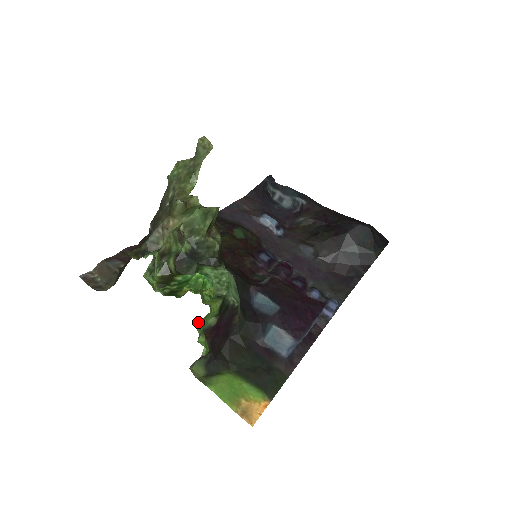
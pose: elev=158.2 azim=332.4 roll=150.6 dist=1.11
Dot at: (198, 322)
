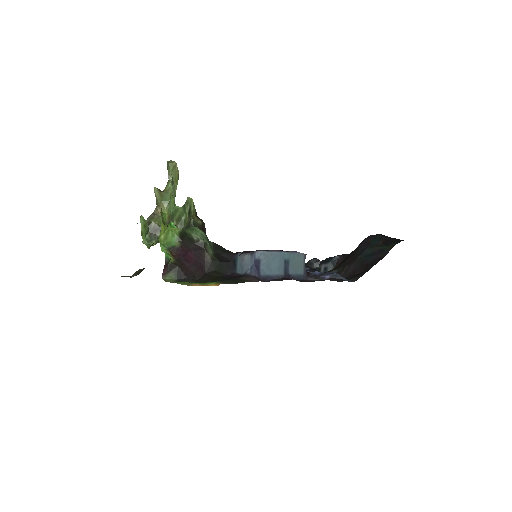
Dot at: (160, 238)
